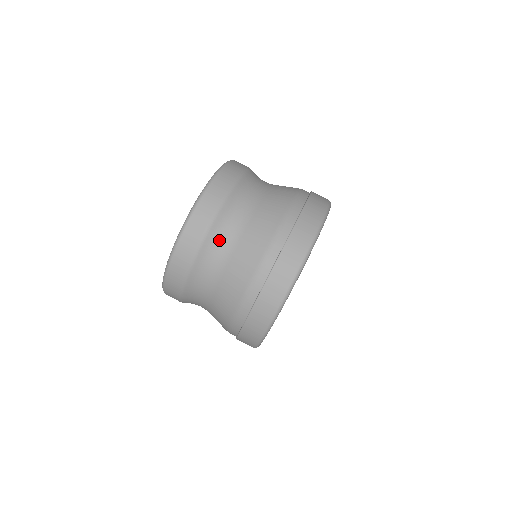
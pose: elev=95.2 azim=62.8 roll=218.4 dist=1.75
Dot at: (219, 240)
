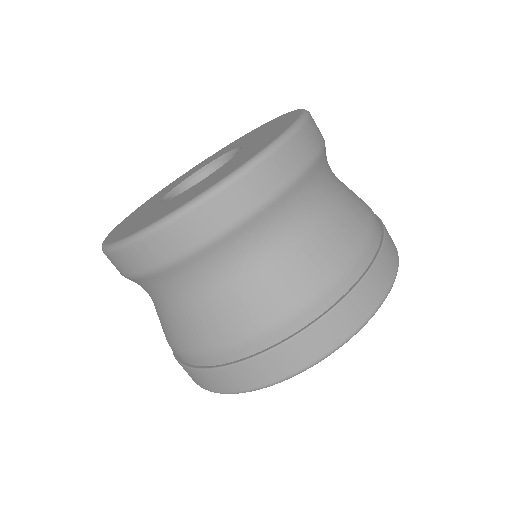
Dot at: (202, 271)
